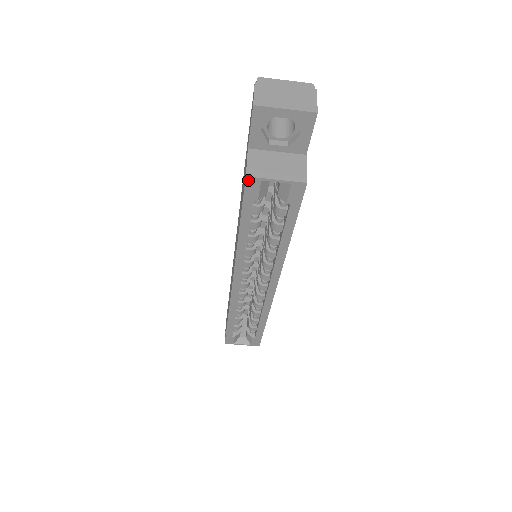
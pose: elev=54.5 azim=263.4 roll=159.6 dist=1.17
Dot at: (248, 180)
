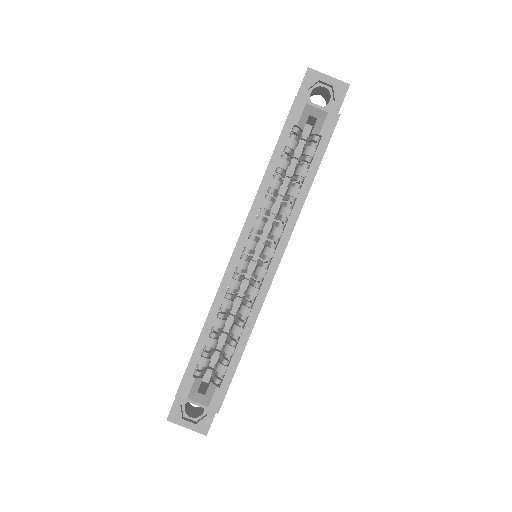
Dot at: (296, 100)
